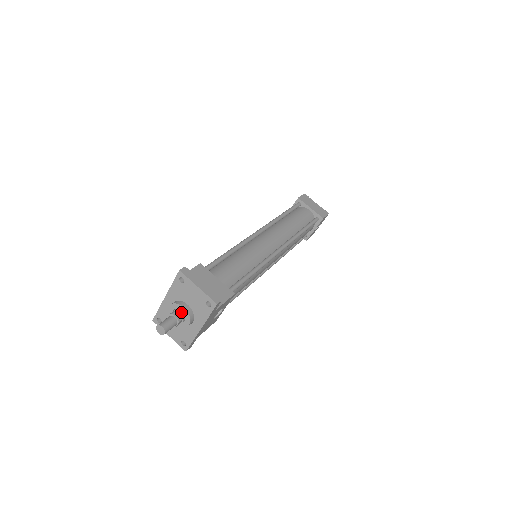
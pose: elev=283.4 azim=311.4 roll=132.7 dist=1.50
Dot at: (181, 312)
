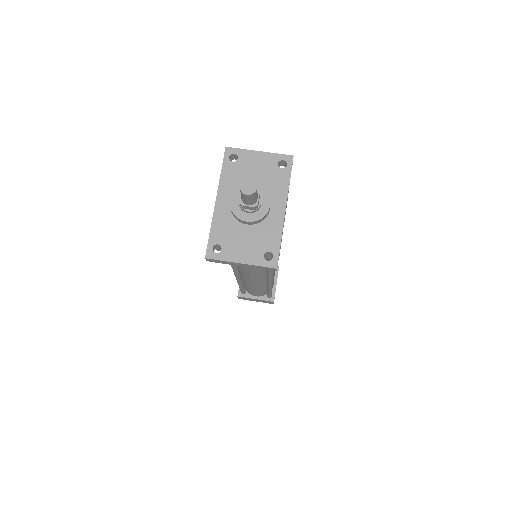
Dot at: occluded
